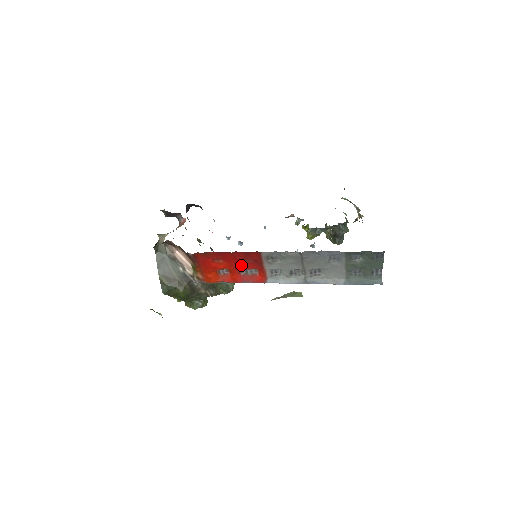
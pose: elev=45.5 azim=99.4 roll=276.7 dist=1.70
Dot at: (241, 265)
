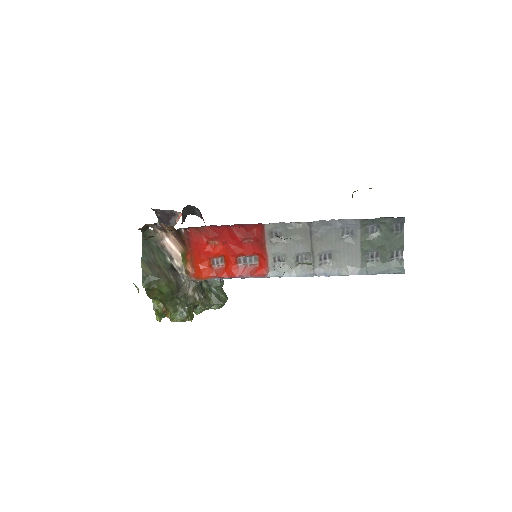
Dot at: (240, 248)
